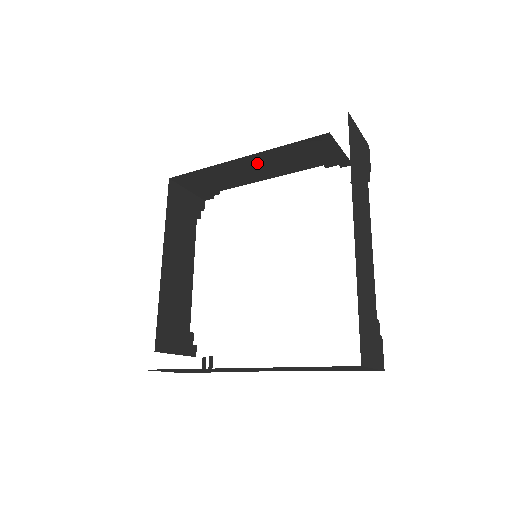
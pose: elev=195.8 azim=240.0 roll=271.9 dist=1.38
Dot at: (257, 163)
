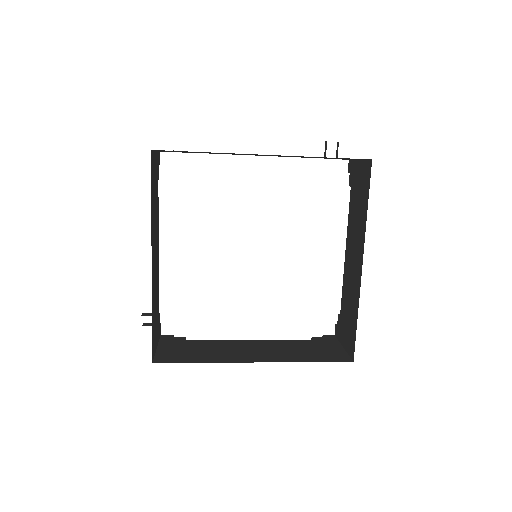
Dot at: (271, 155)
